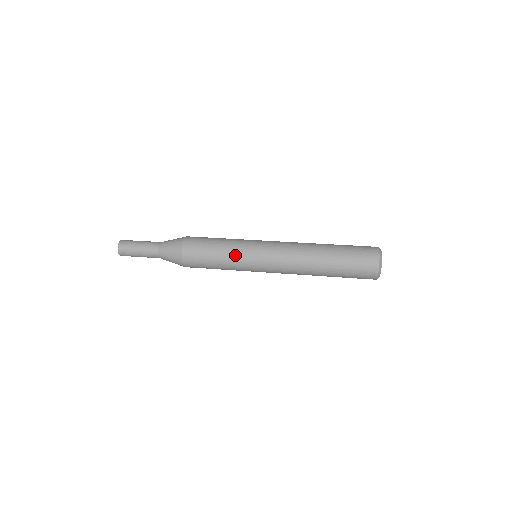
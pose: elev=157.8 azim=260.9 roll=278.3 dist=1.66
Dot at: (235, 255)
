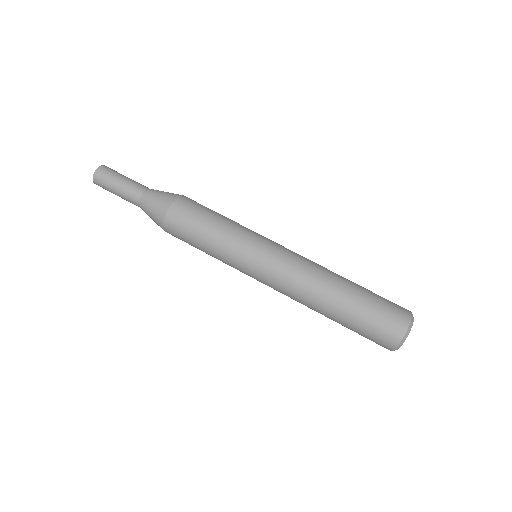
Dot at: (229, 247)
